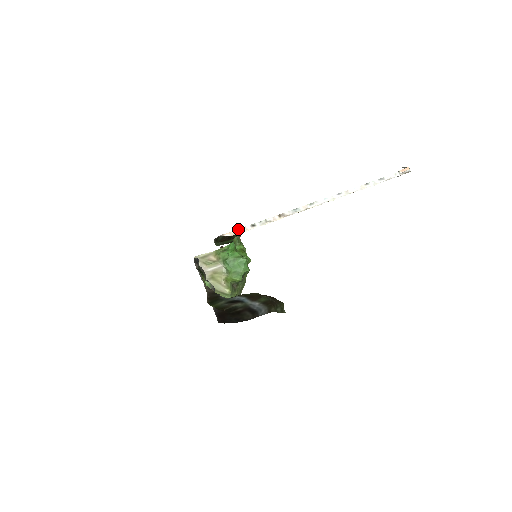
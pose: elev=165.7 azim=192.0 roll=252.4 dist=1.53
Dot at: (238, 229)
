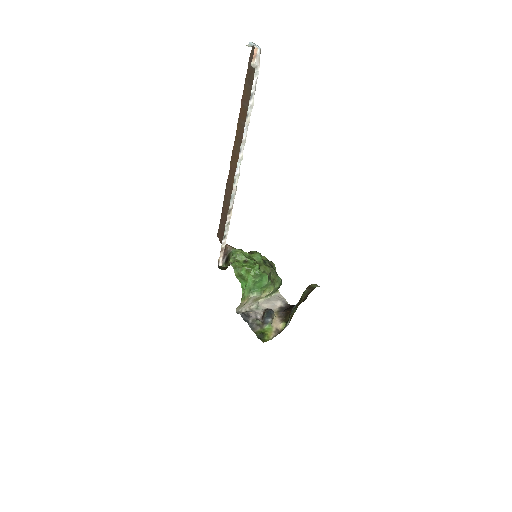
Dot at: (221, 250)
